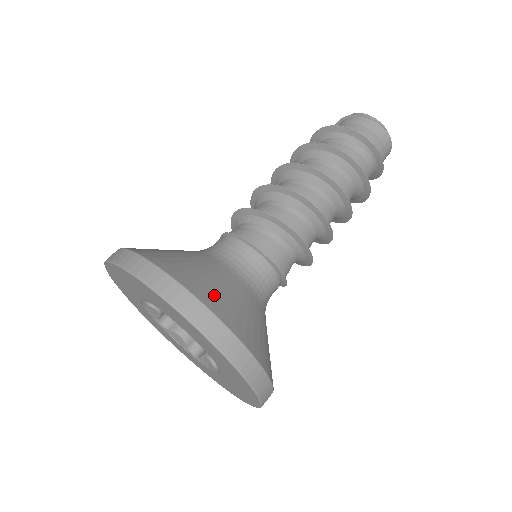
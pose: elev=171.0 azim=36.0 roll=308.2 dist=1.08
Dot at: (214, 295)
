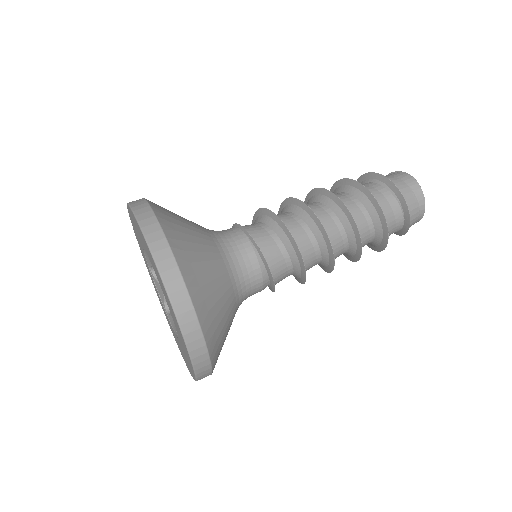
Dot at: (166, 211)
